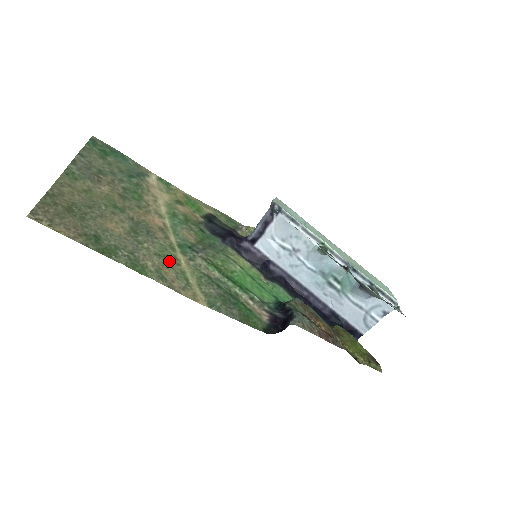
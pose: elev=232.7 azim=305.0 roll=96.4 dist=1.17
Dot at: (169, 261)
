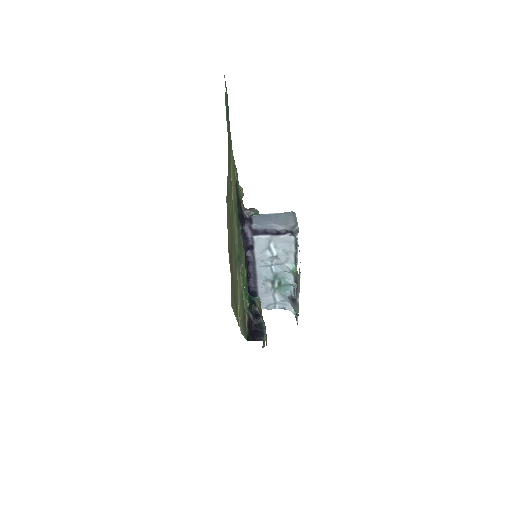
Dot at: occluded
